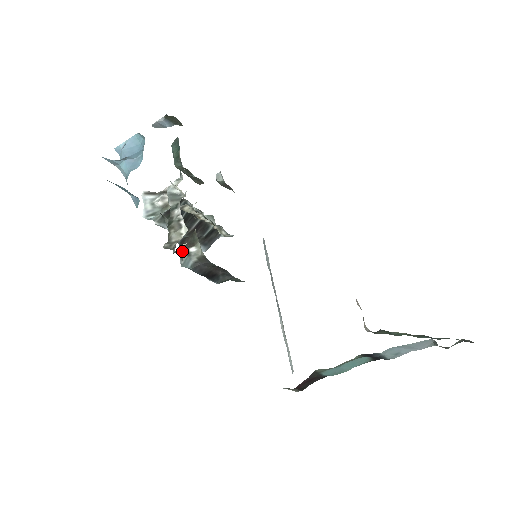
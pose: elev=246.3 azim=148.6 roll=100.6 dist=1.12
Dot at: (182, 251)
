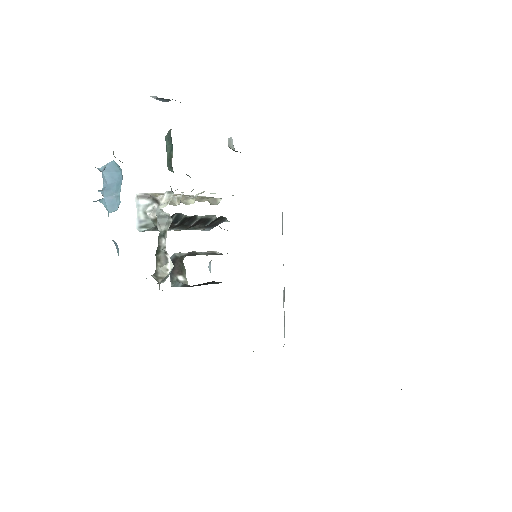
Dot at: (172, 275)
